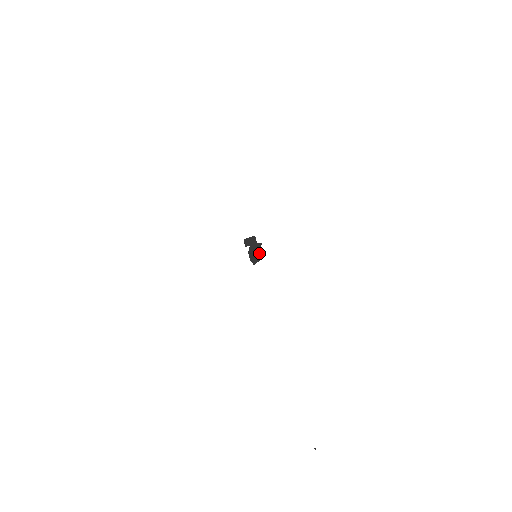
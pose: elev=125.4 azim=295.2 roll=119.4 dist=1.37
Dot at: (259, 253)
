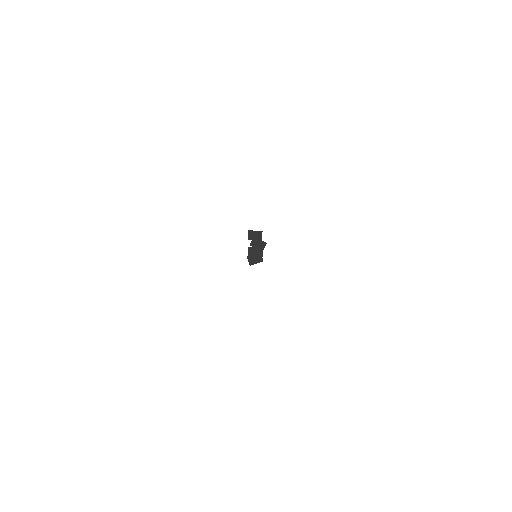
Dot at: (260, 254)
